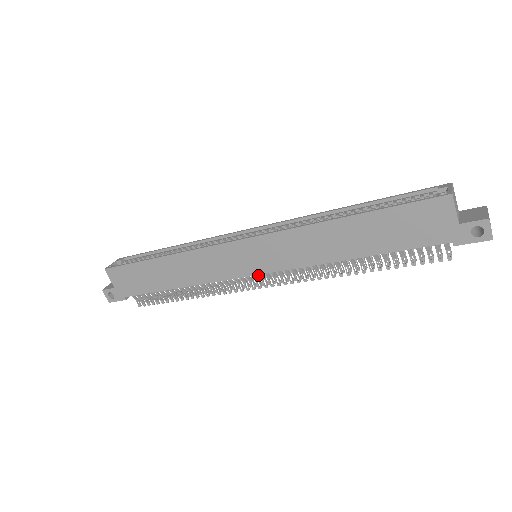
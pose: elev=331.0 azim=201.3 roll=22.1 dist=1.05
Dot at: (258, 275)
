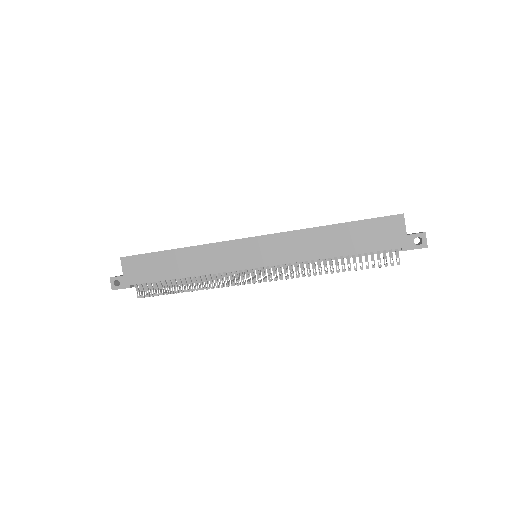
Dot at: (253, 273)
